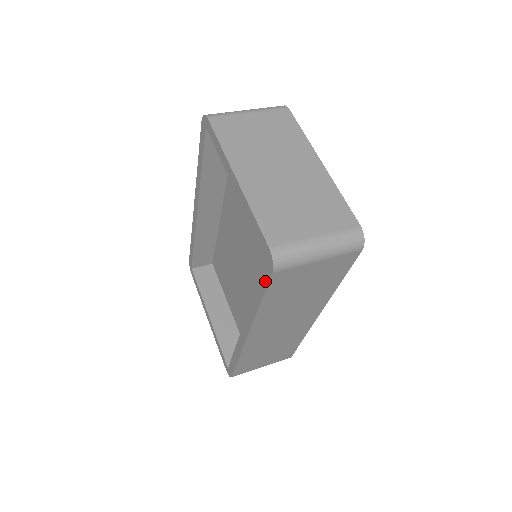
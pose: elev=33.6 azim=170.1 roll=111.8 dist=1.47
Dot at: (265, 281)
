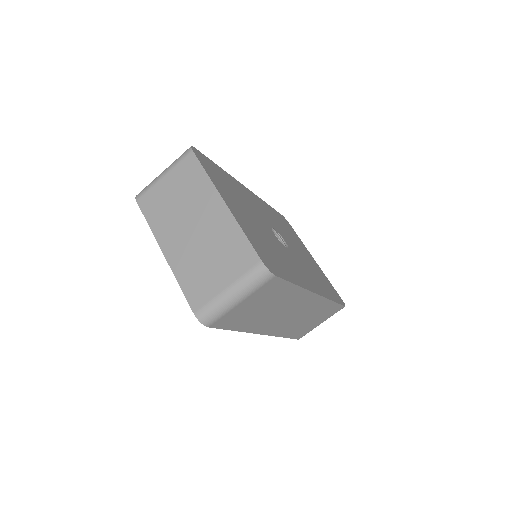
Dot at: occluded
